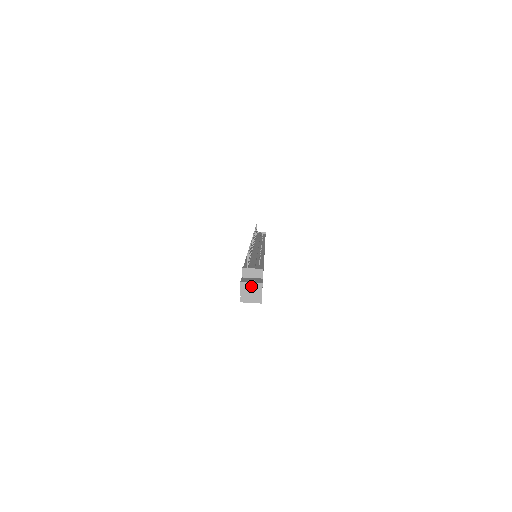
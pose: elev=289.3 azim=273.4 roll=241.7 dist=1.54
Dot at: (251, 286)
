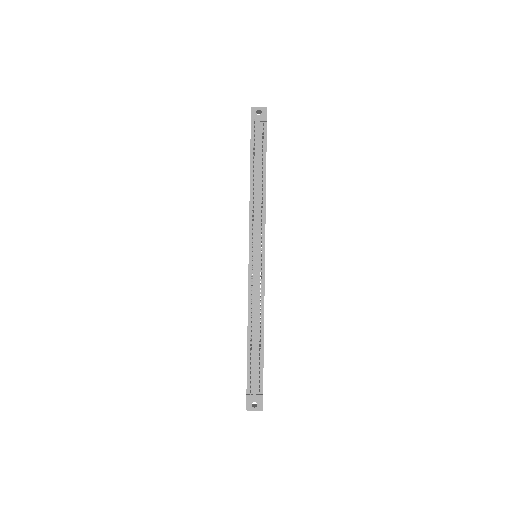
Dot at: (254, 410)
